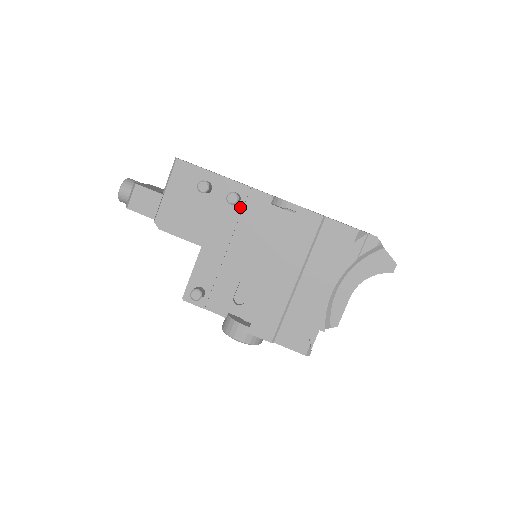
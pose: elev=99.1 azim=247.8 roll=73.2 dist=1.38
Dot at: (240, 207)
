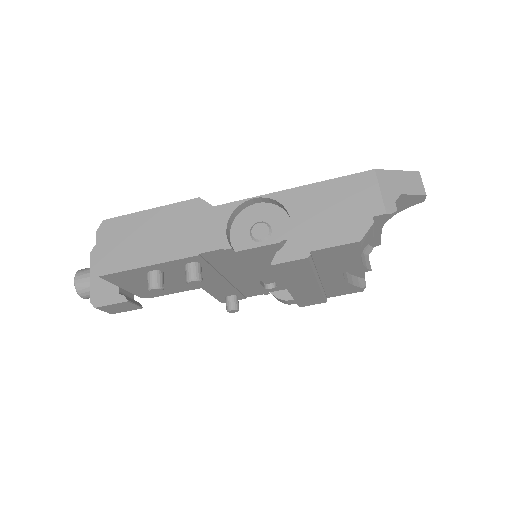
Dot at: (206, 265)
